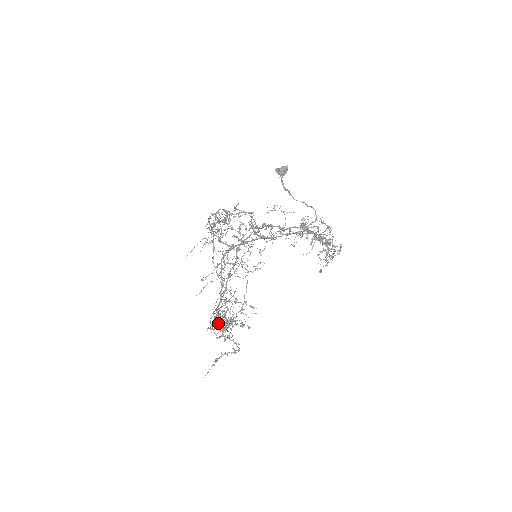
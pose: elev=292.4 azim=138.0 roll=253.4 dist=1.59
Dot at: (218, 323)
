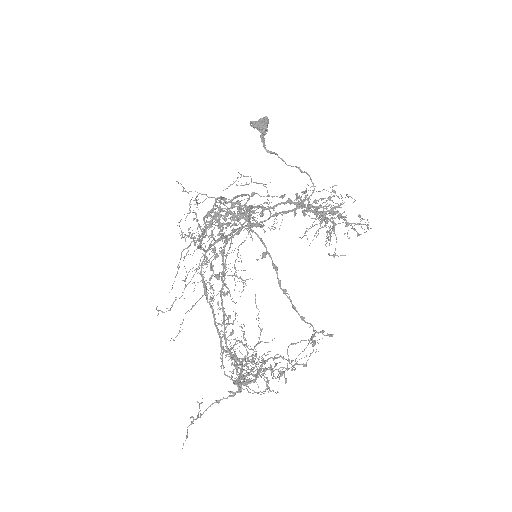
Dot at: (278, 375)
